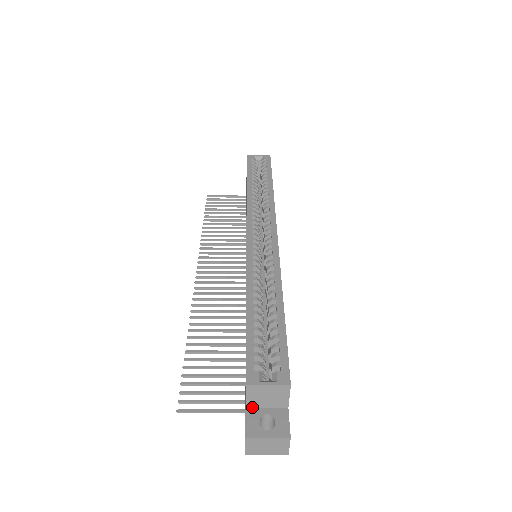
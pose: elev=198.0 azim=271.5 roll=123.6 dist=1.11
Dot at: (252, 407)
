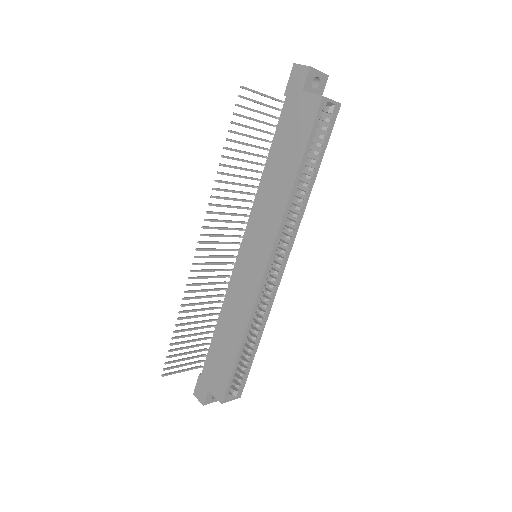
Dot at: (211, 389)
